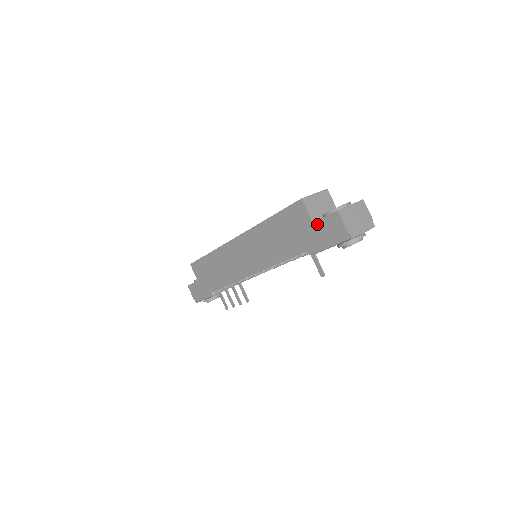
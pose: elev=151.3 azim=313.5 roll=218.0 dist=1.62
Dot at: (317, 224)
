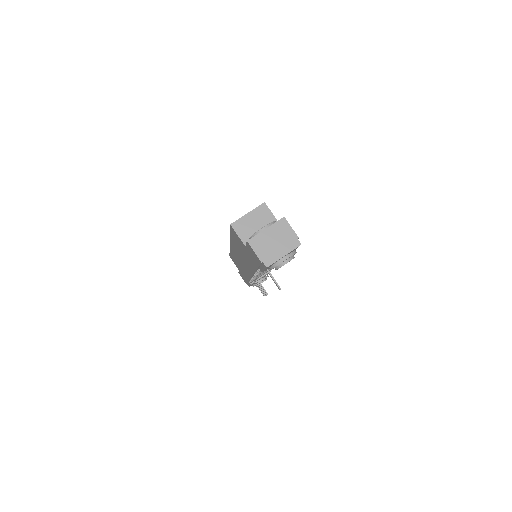
Dot at: (247, 249)
